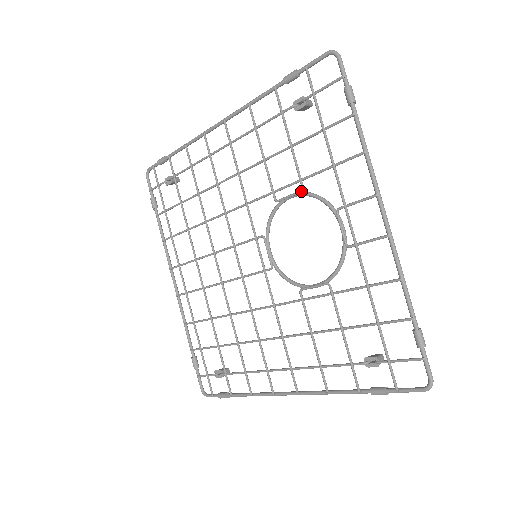
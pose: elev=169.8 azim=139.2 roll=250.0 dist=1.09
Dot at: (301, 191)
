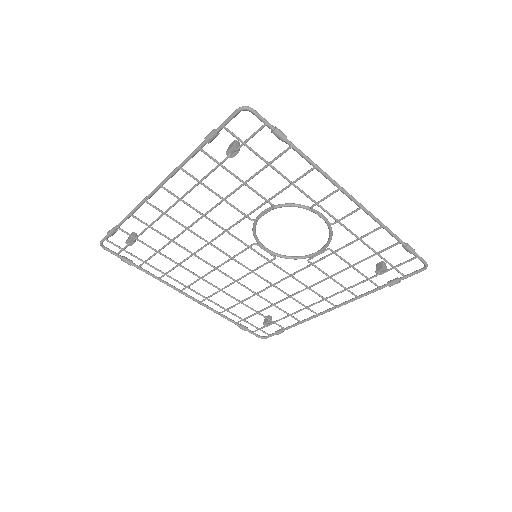
Dot at: (273, 208)
